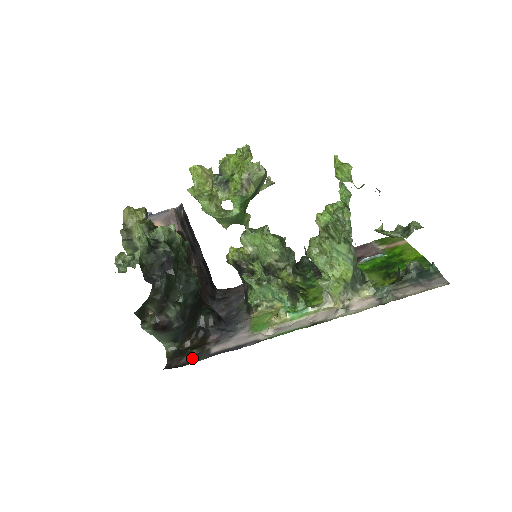
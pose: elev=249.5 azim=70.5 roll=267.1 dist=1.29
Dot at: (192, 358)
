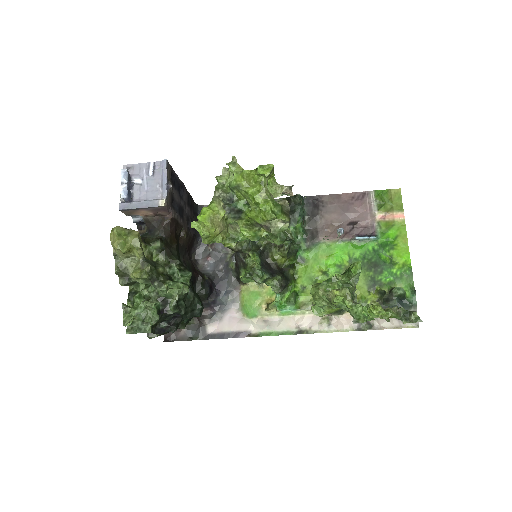
Dot at: (190, 333)
